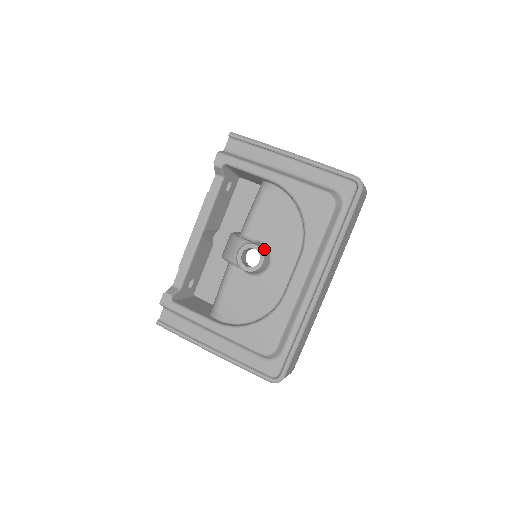
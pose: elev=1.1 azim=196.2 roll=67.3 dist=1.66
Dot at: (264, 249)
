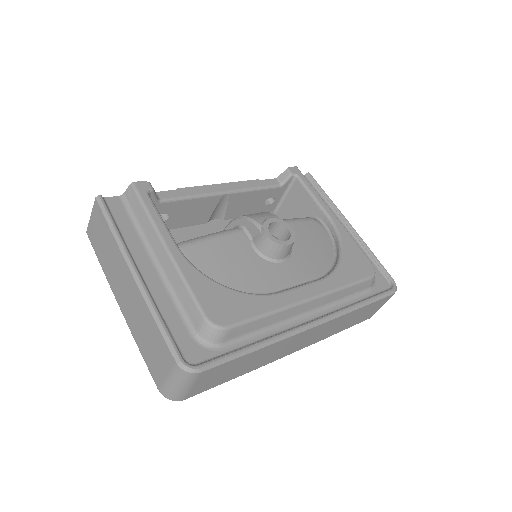
Dot at: occluded
